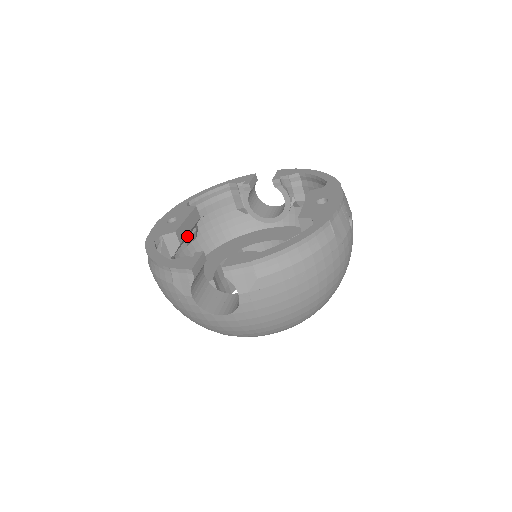
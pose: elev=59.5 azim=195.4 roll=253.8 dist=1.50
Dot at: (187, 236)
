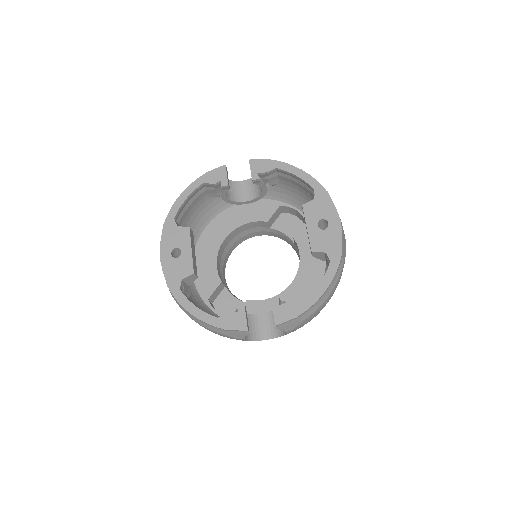
Dot at: occluded
